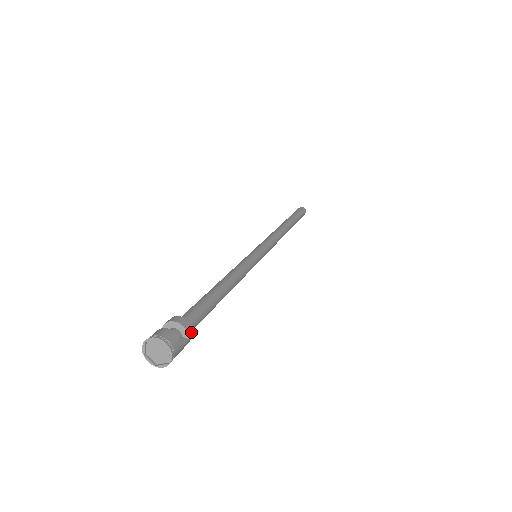
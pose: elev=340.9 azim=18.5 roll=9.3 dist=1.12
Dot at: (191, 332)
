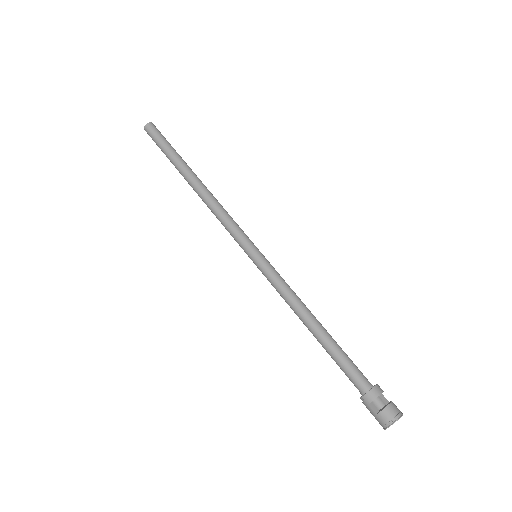
Dot at: occluded
